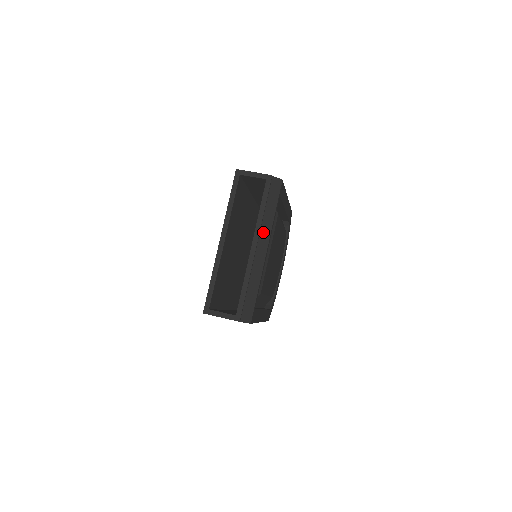
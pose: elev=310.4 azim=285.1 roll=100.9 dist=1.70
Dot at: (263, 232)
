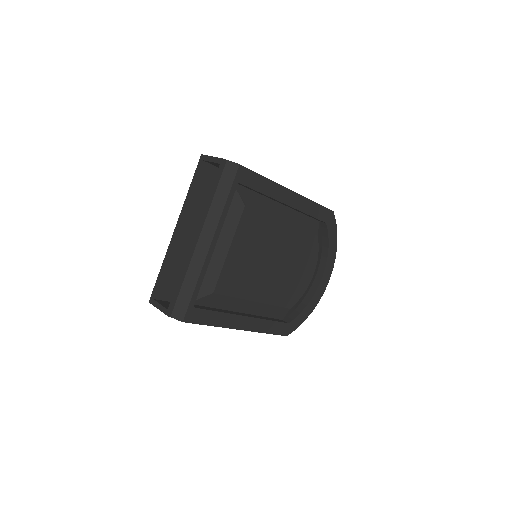
Dot at: (208, 223)
